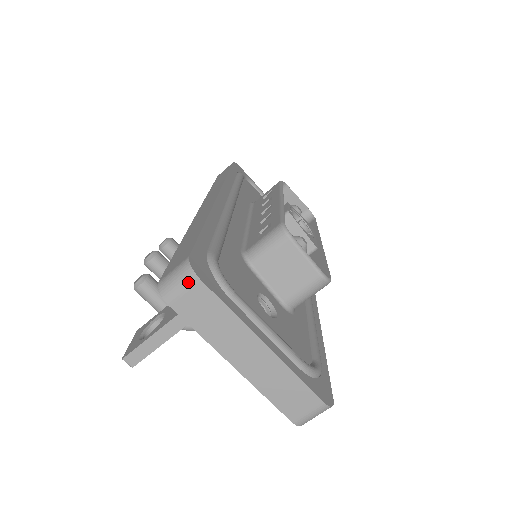
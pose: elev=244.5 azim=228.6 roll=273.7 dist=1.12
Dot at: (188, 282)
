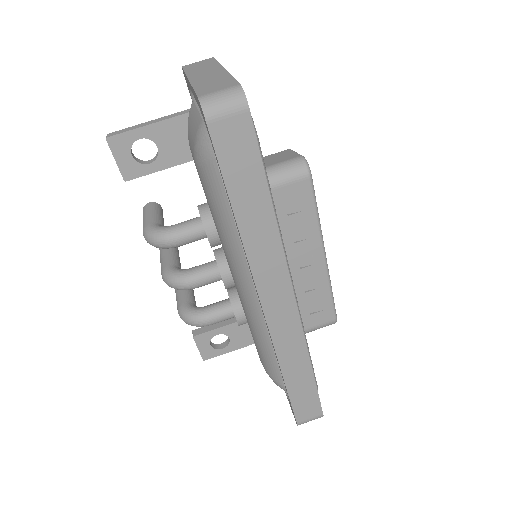
Dot at: (205, 60)
